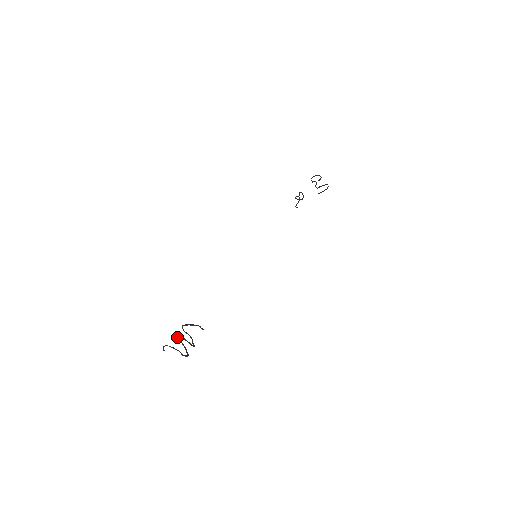
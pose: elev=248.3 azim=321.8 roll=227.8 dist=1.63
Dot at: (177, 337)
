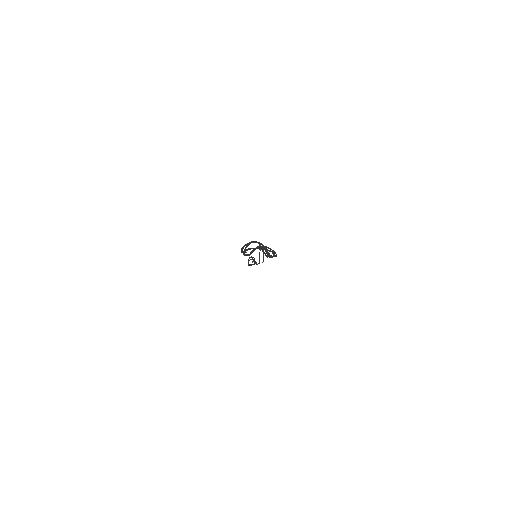
Dot at: (247, 254)
